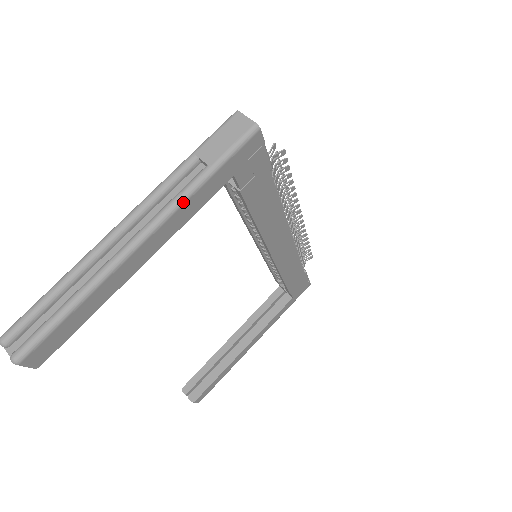
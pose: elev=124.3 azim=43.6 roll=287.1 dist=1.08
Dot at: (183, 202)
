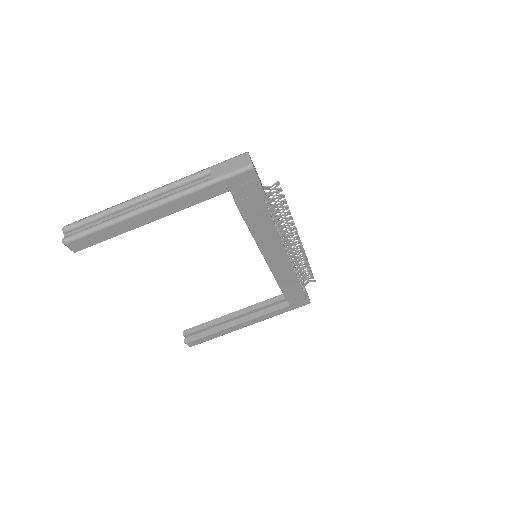
Dot at: (188, 194)
